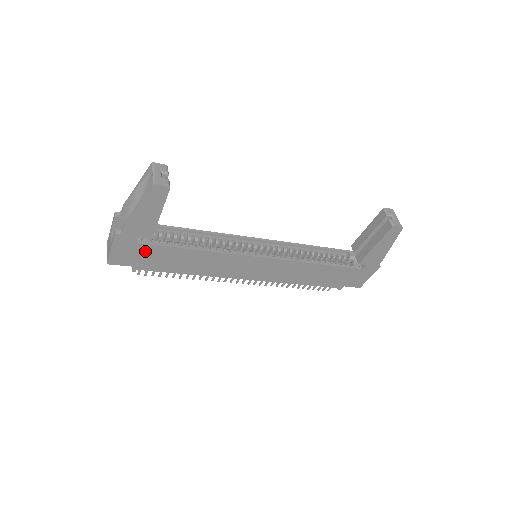
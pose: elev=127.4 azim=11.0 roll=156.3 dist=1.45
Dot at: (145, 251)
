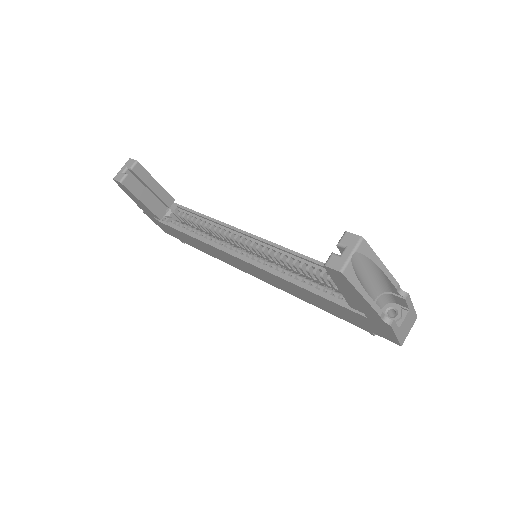
Dot at: (170, 229)
